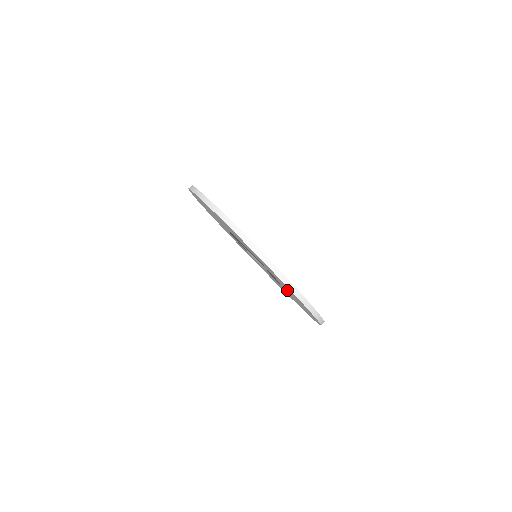
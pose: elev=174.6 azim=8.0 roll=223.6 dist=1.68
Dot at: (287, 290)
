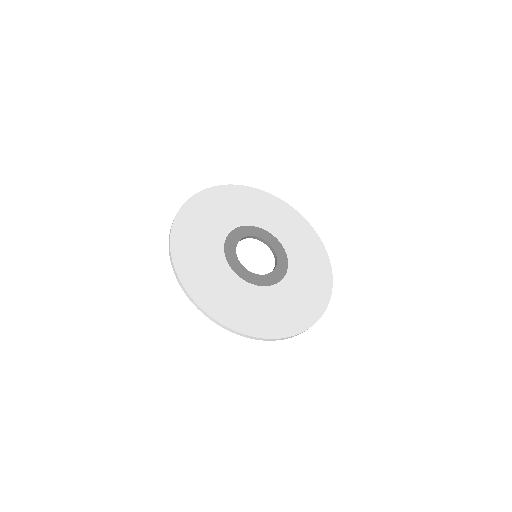
Dot at: occluded
